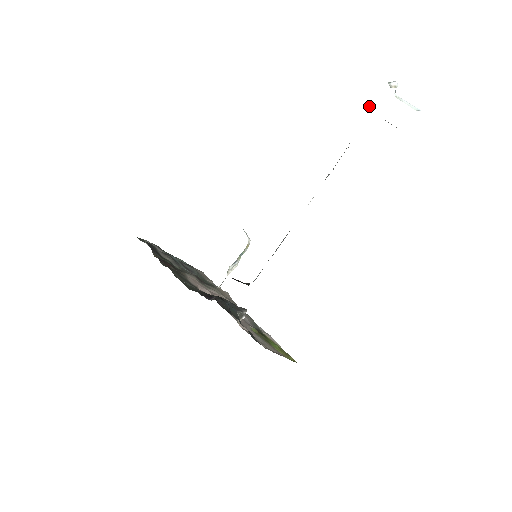
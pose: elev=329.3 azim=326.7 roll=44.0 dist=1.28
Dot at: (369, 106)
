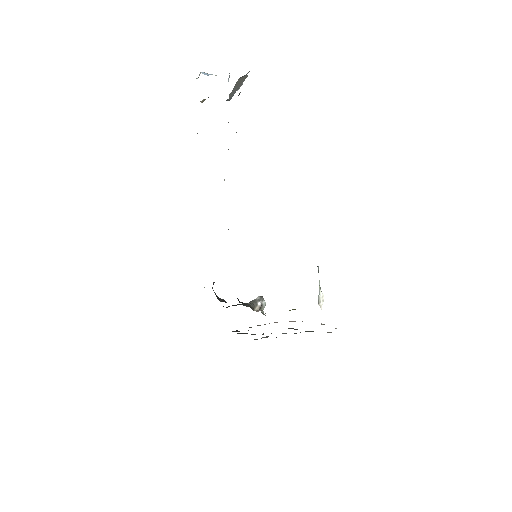
Dot at: occluded
